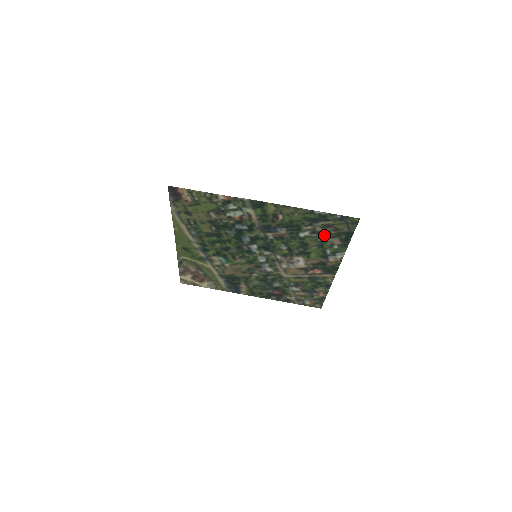
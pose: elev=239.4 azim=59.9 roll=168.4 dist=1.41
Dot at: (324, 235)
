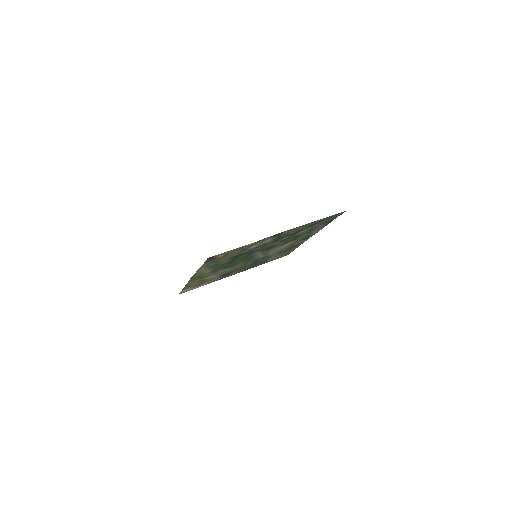
Dot at: (315, 226)
